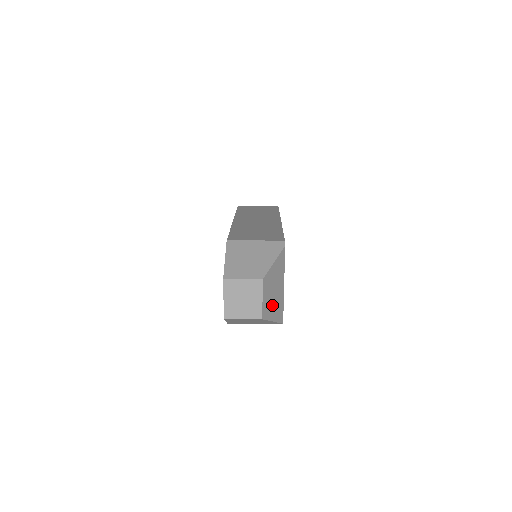
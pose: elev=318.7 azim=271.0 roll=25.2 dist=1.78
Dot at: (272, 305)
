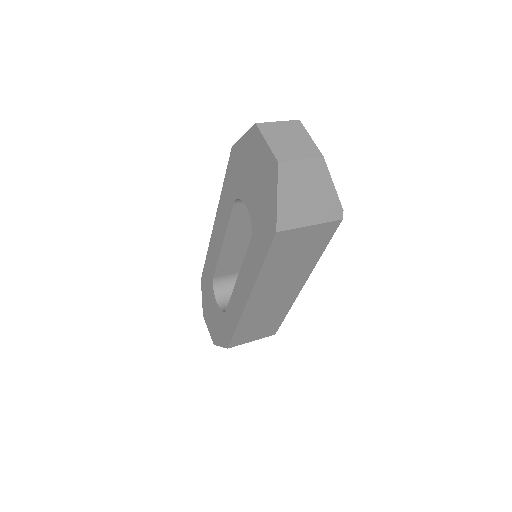
Dot at: occluded
